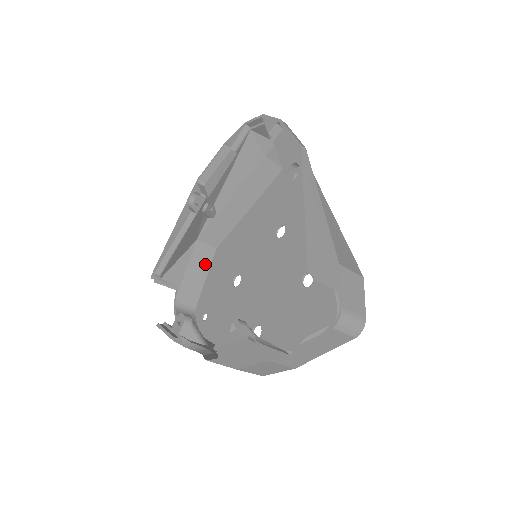
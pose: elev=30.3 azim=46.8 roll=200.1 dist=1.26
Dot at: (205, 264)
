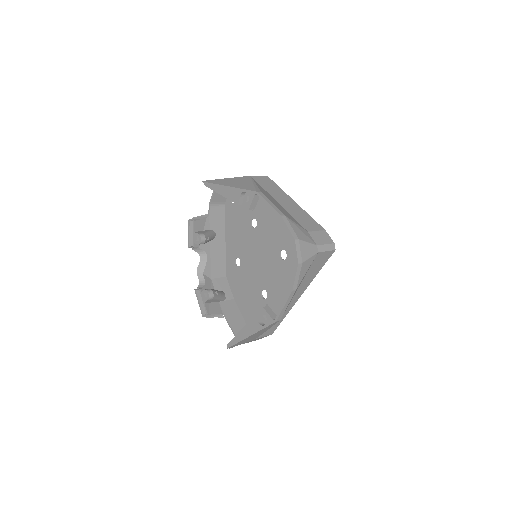
Dot at: occluded
